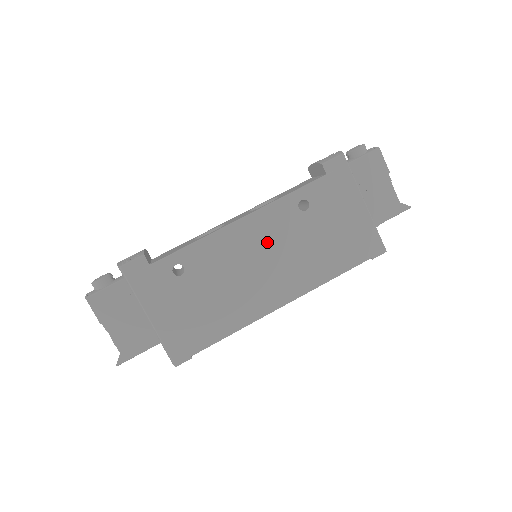
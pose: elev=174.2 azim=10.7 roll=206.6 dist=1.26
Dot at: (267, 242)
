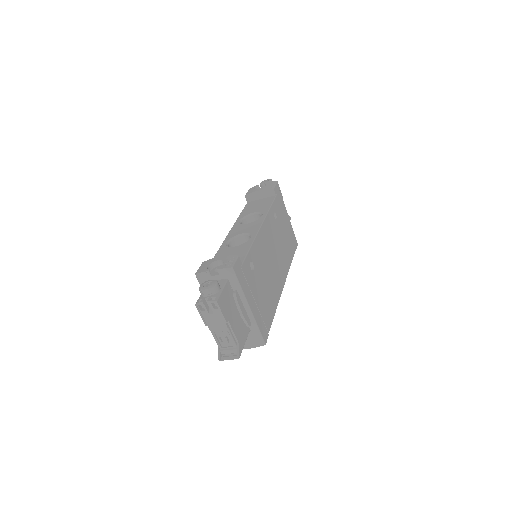
Dot at: (271, 241)
